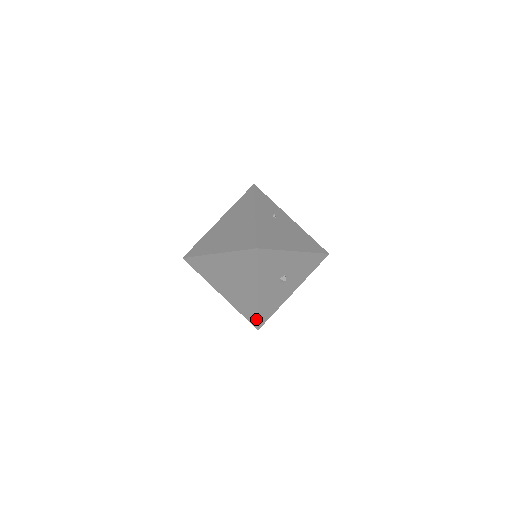
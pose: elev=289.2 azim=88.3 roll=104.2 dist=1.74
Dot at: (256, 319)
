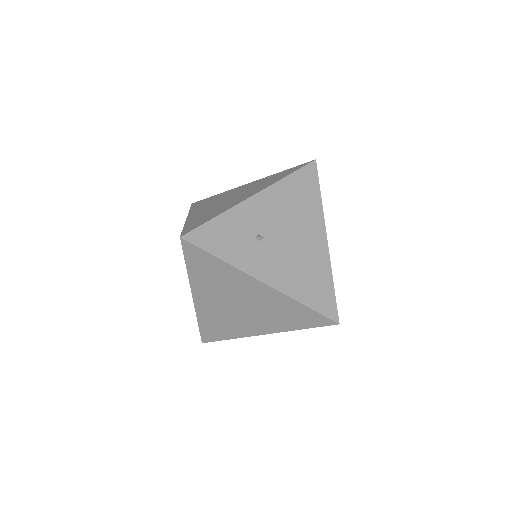
Dot at: occluded
